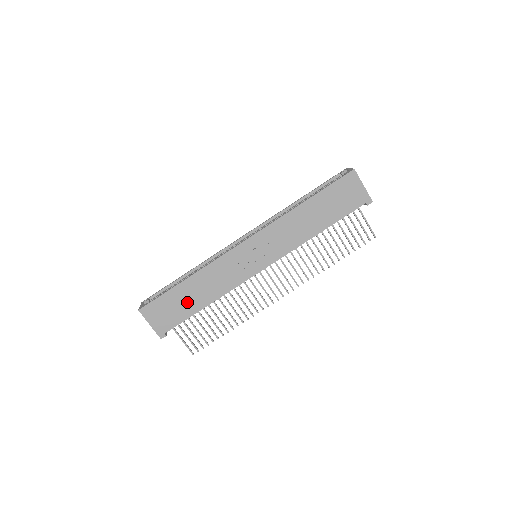
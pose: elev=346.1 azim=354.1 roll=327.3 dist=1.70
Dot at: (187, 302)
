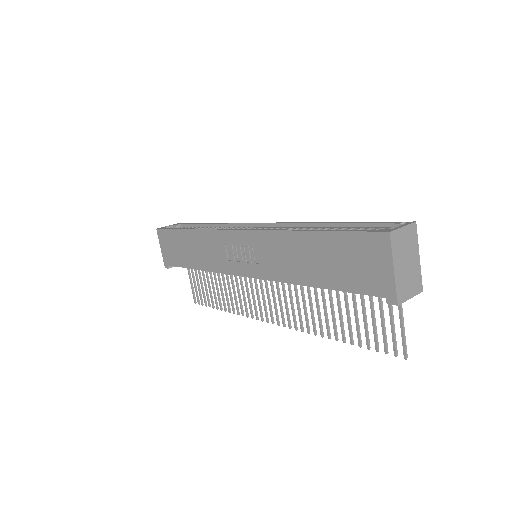
Dot at: (184, 252)
